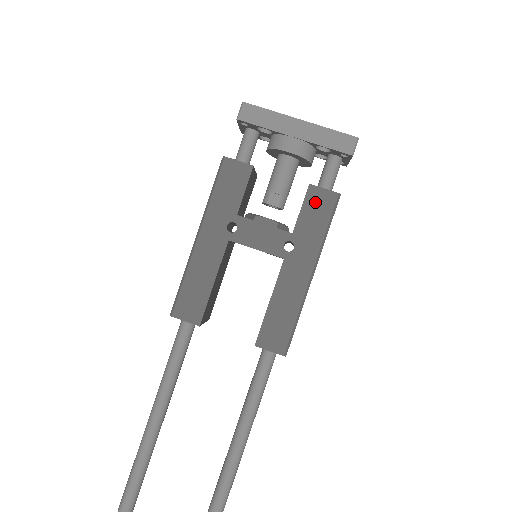
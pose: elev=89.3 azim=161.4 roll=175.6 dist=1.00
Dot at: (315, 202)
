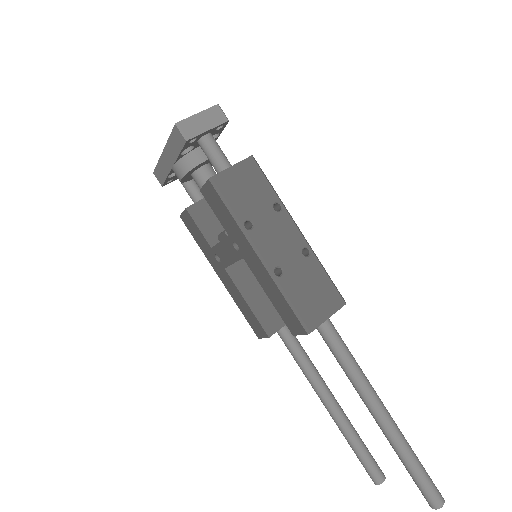
Dot at: (211, 200)
